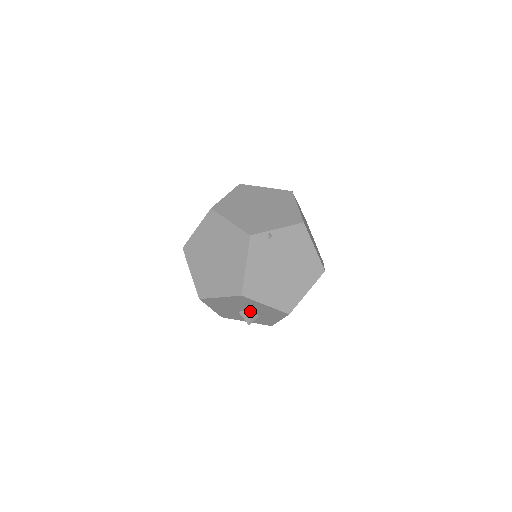
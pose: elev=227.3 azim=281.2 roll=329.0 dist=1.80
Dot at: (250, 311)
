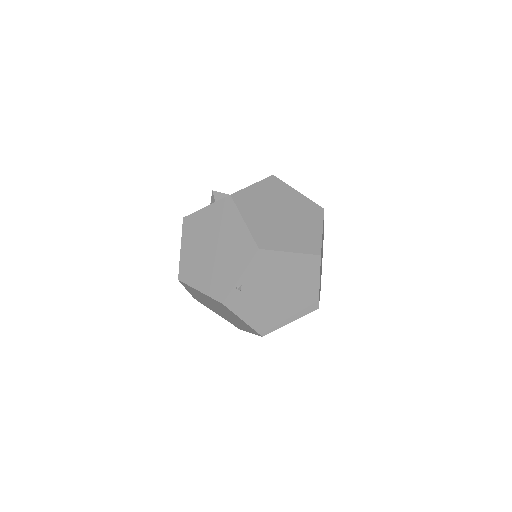
Dot at: occluded
